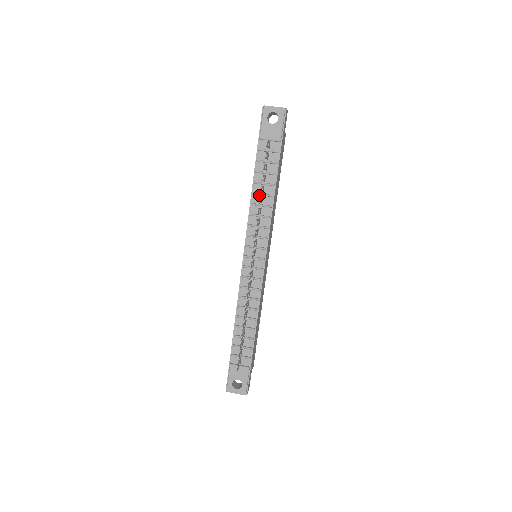
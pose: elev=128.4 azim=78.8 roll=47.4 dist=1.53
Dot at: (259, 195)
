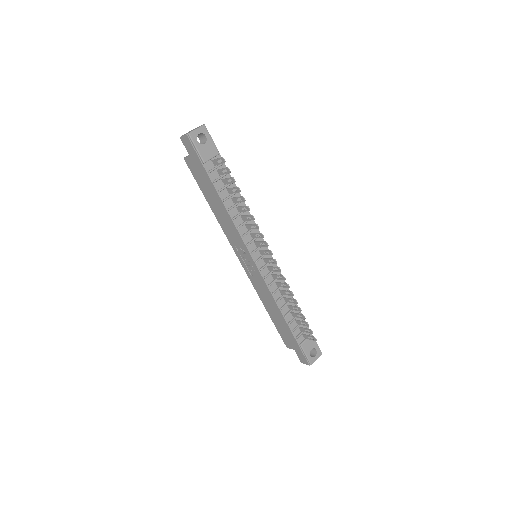
Dot at: (233, 207)
